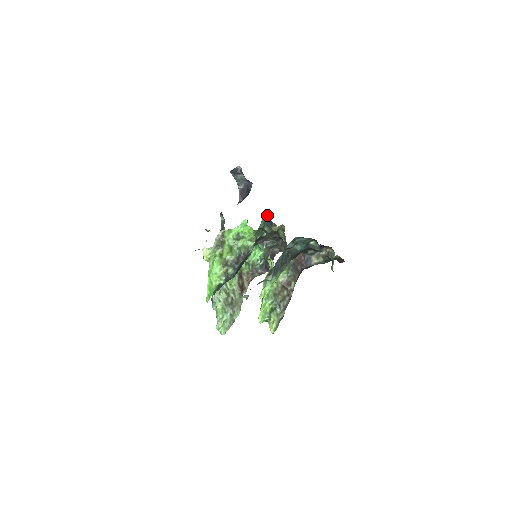
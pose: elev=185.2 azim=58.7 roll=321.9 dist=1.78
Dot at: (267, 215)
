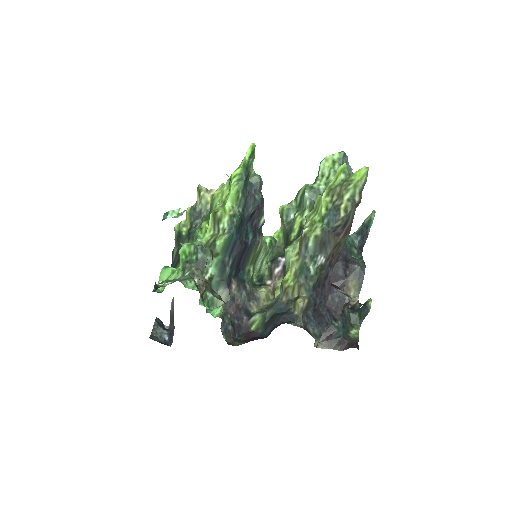
Dot at: (256, 282)
